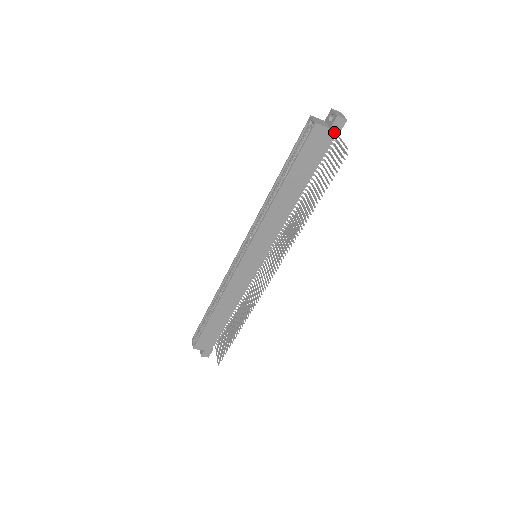
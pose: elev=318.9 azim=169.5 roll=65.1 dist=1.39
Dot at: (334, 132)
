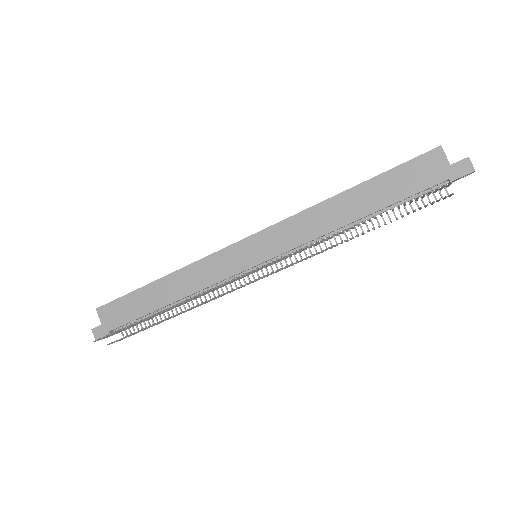
Dot at: (451, 173)
